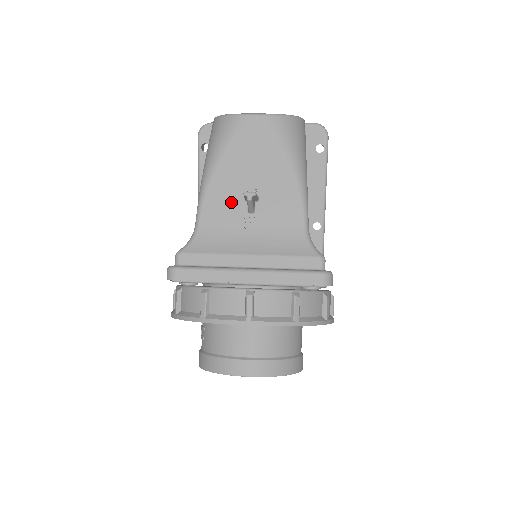
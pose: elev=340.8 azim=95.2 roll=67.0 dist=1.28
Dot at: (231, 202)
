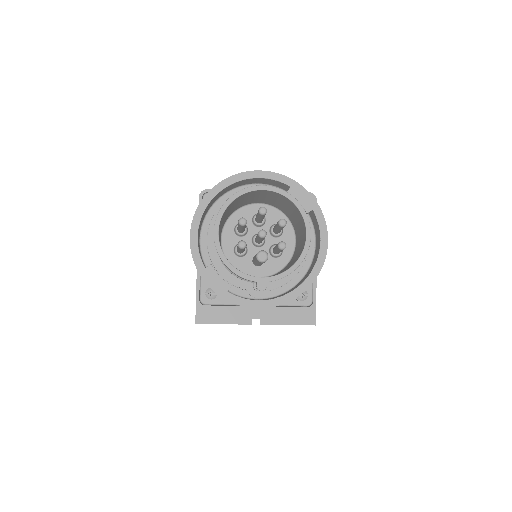
Dot at: occluded
